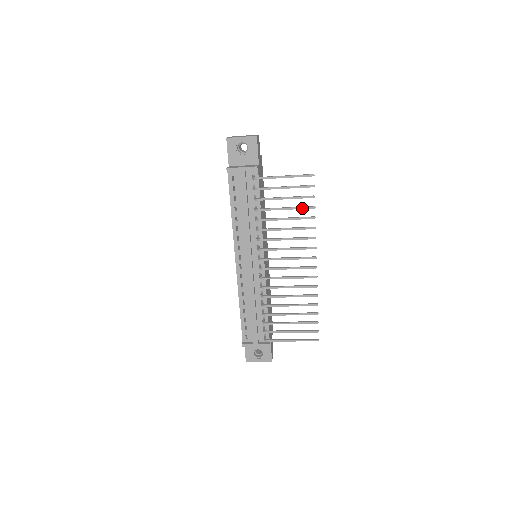
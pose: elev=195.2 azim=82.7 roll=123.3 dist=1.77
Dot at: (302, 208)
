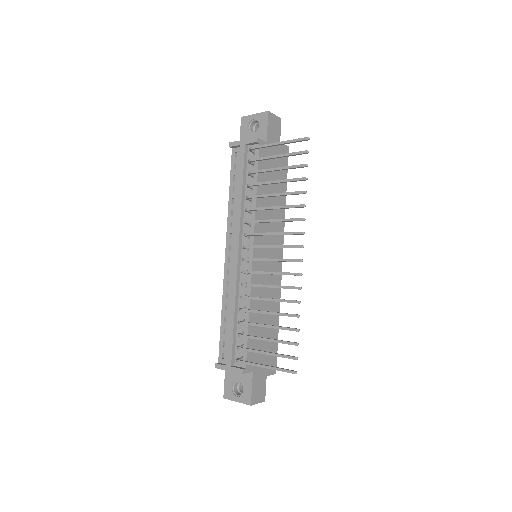
Dot at: (292, 180)
